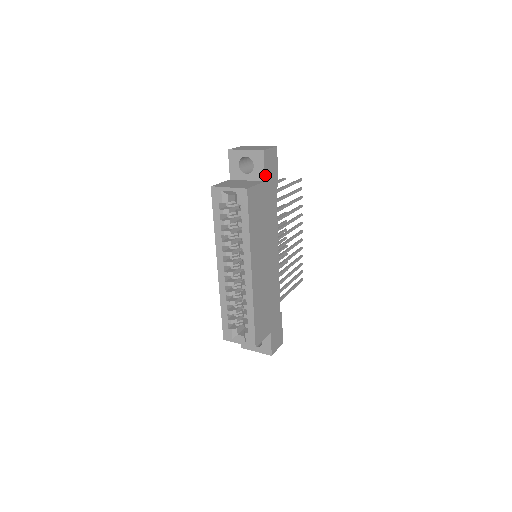
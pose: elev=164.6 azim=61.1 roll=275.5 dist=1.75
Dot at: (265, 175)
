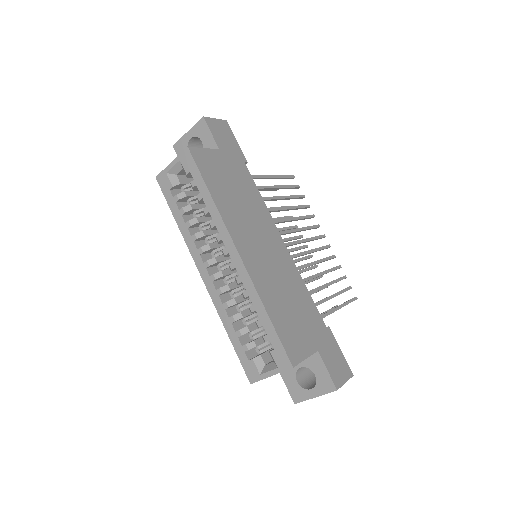
Dot at: (217, 143)
